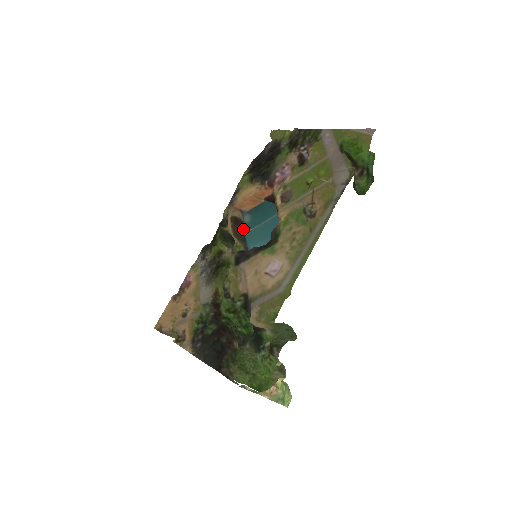
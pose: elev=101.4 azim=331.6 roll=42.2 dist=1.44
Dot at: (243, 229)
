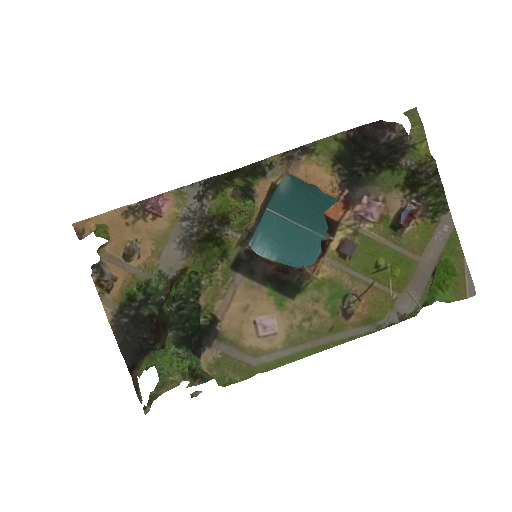
Dot at: (270, 199)
